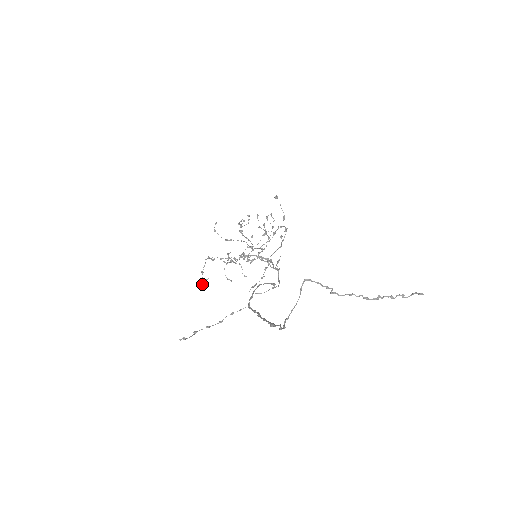
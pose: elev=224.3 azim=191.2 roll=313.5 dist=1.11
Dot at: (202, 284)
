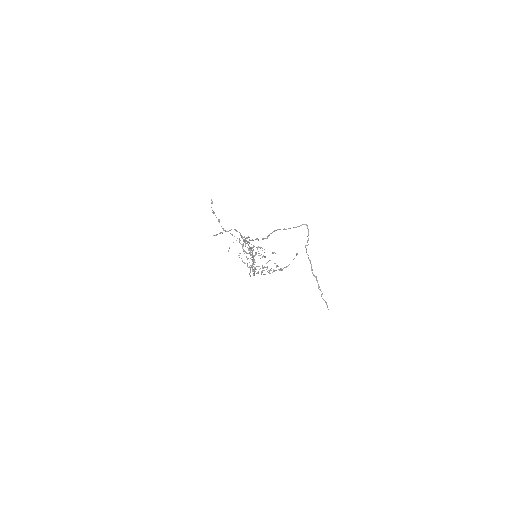
Dot at: occluded
